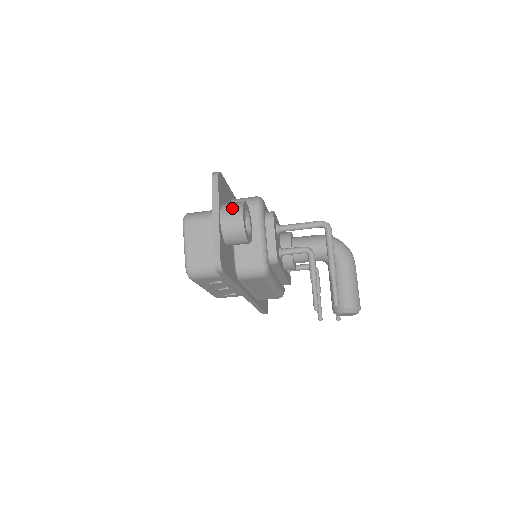
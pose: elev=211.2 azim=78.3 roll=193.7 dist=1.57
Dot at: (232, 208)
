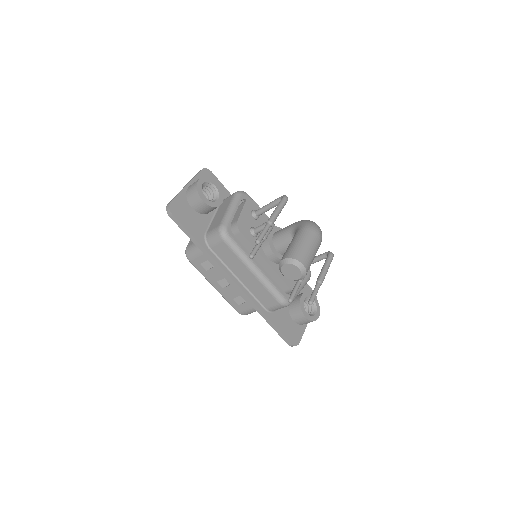
Dot at: occluded
